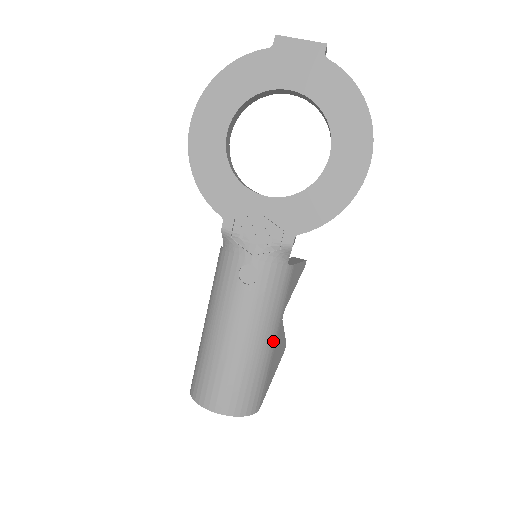
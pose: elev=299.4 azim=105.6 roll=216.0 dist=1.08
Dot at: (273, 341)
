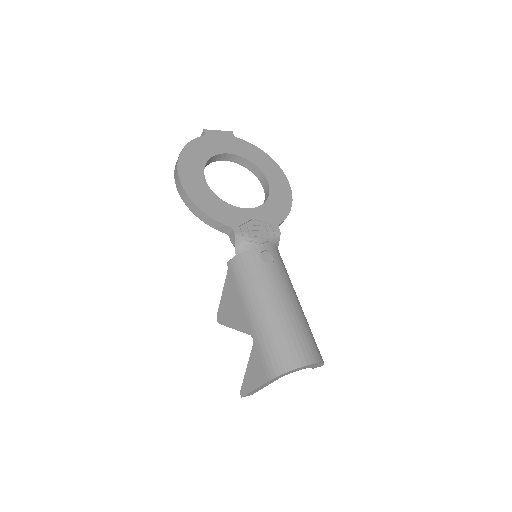
Dot at: occluded
